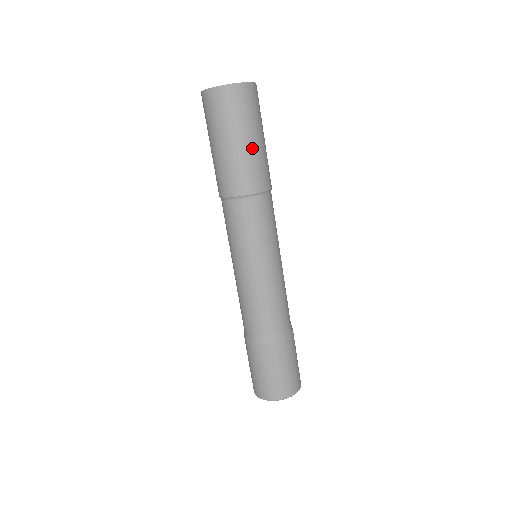
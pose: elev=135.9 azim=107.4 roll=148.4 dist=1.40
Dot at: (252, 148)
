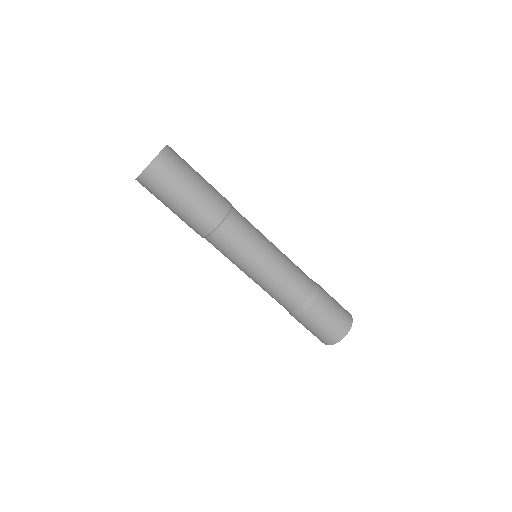
Dot at: (196, 194)
